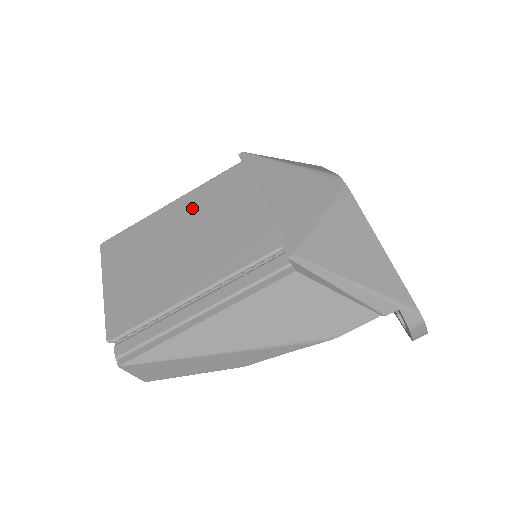
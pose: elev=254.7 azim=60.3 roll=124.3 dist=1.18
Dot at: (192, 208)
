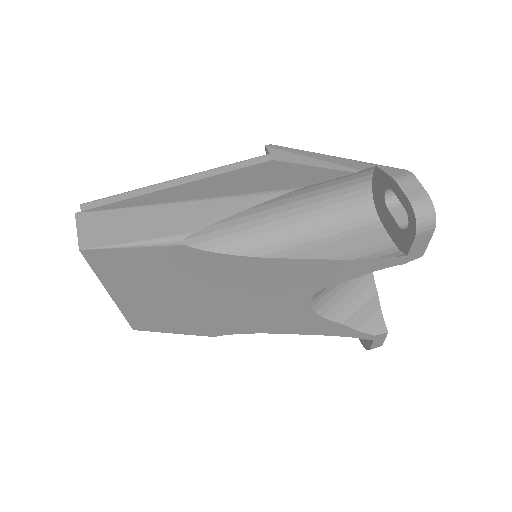
Dot at: occluded
